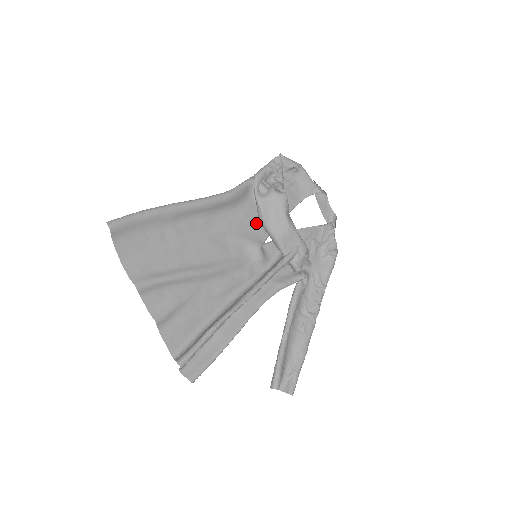
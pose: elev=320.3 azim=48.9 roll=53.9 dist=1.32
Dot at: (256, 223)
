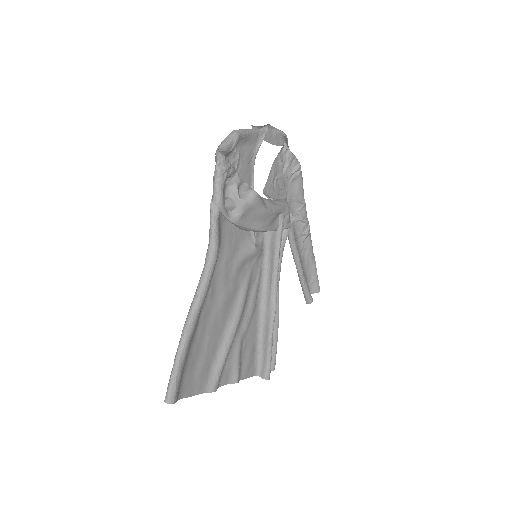
Dot at: (239, 233)
